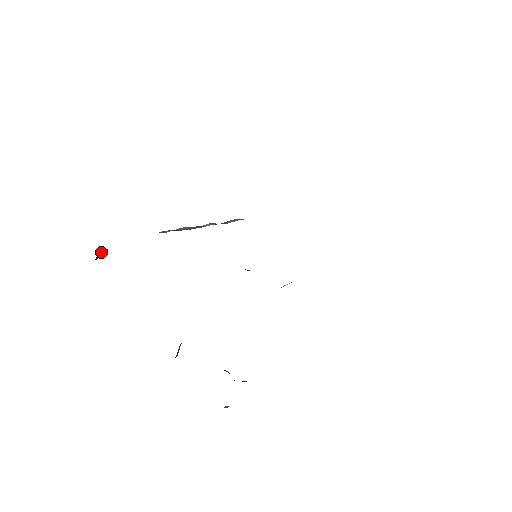
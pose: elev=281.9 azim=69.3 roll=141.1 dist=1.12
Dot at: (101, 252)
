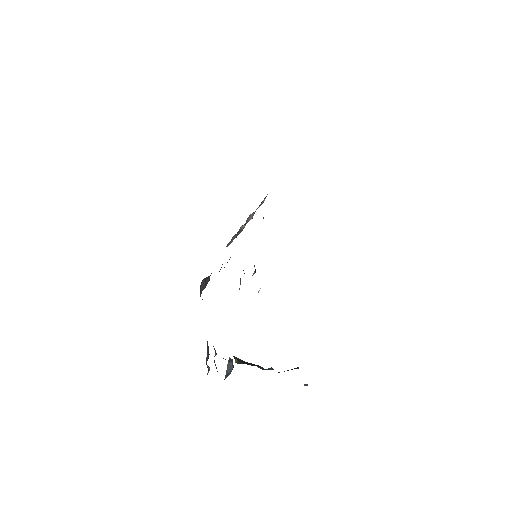
Dot at: (207, 279)
